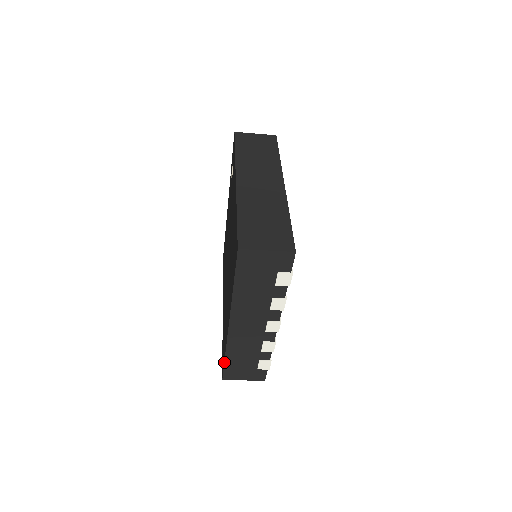
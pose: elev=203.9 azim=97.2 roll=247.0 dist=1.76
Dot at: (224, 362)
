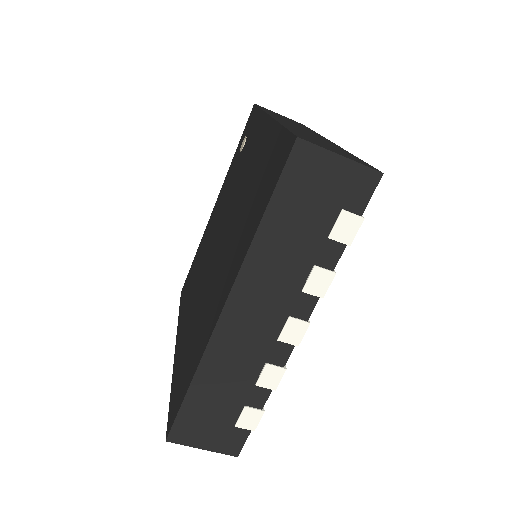
Dot at: (183, 398)
